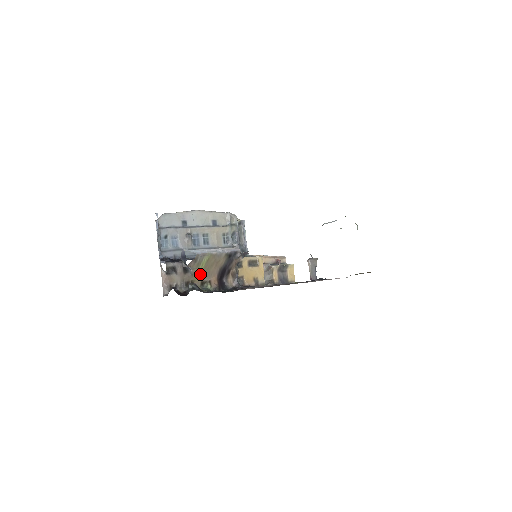
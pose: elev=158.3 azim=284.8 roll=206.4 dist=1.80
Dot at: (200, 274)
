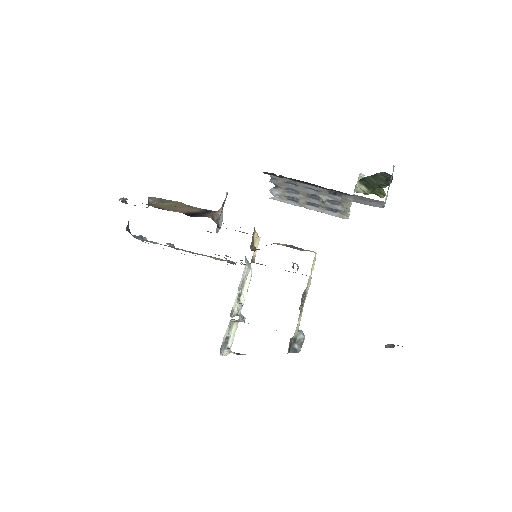
Dot at: (161, 206)
